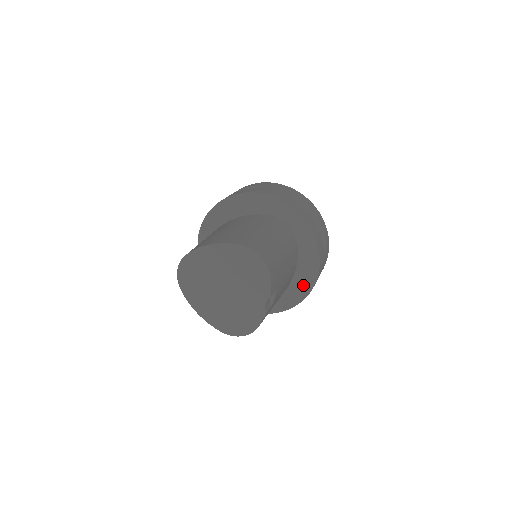
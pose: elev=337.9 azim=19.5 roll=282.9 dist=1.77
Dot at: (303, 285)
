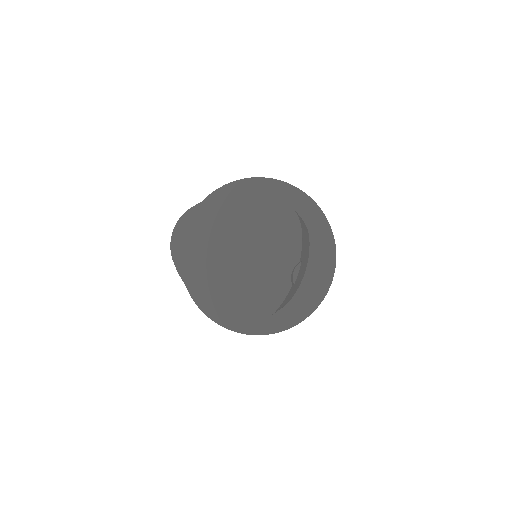
Dot at: (314, 292)
